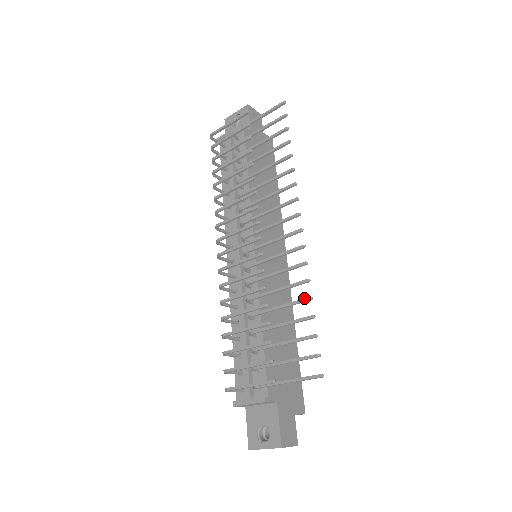
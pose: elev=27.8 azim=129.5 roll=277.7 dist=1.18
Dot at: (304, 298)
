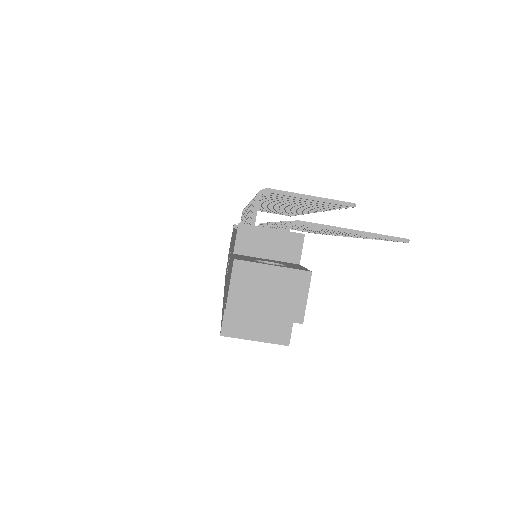
Dot at: occluded
